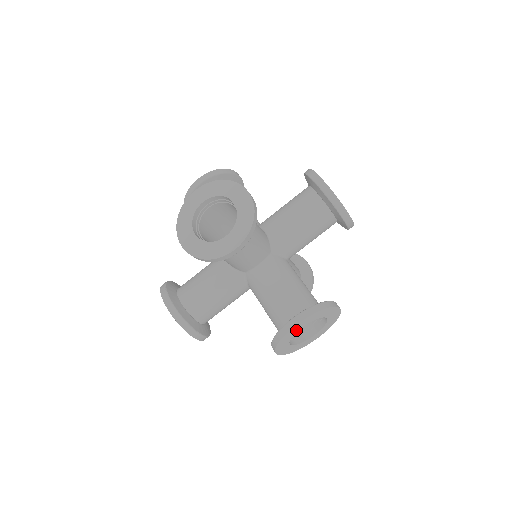
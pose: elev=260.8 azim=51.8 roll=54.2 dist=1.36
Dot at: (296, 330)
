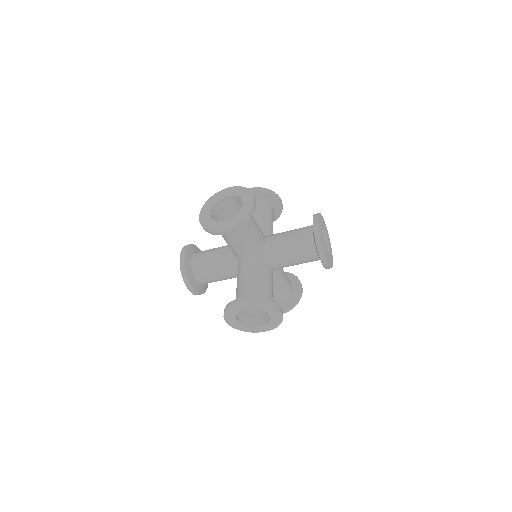
Dot at: (241, 308)
